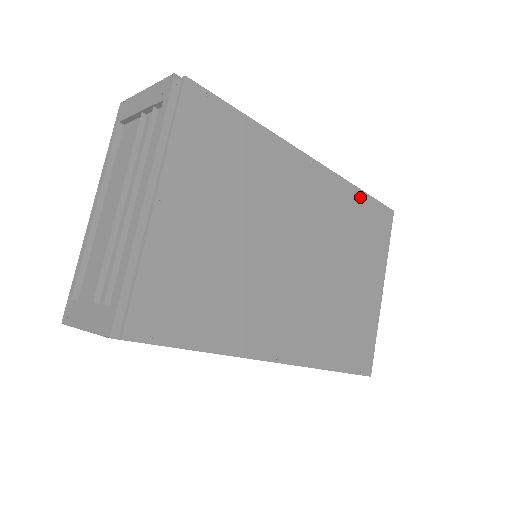
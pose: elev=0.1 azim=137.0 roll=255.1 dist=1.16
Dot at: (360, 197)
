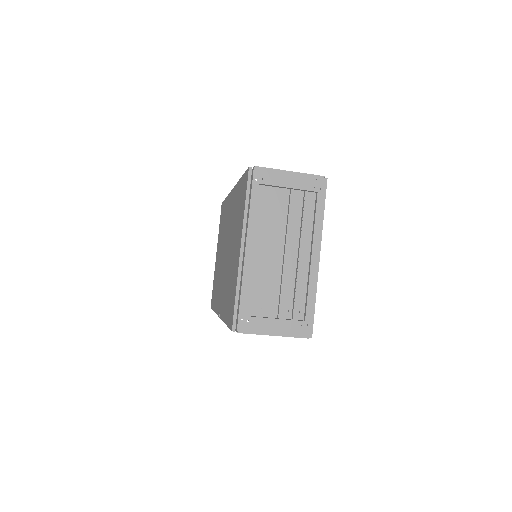
Dot at: occluded
